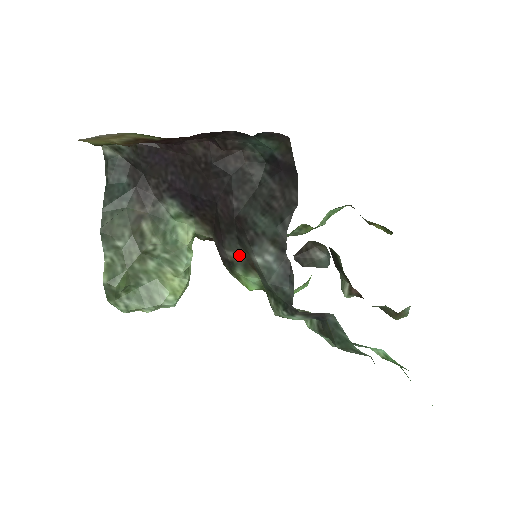
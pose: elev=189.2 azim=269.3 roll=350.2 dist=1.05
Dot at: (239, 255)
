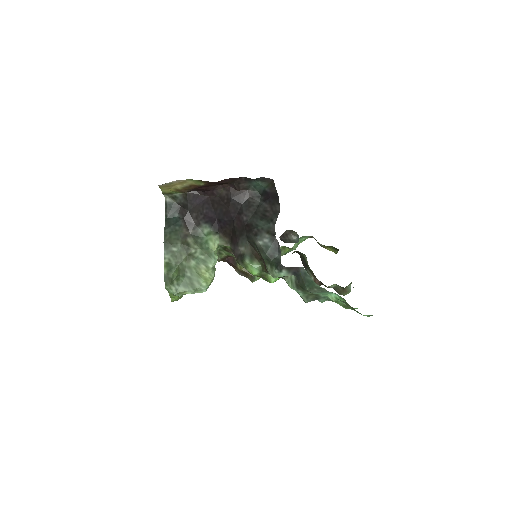
Dot at: (247, 249)
